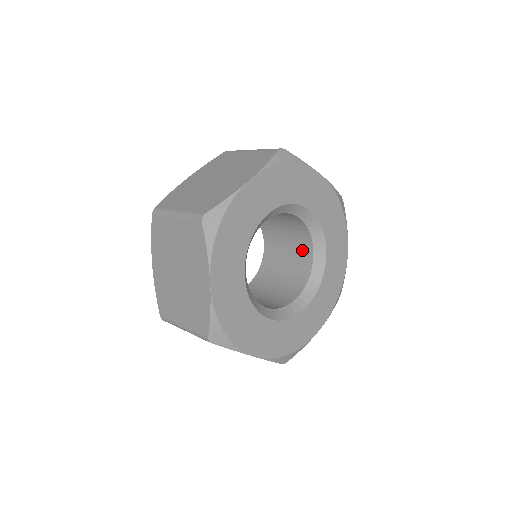
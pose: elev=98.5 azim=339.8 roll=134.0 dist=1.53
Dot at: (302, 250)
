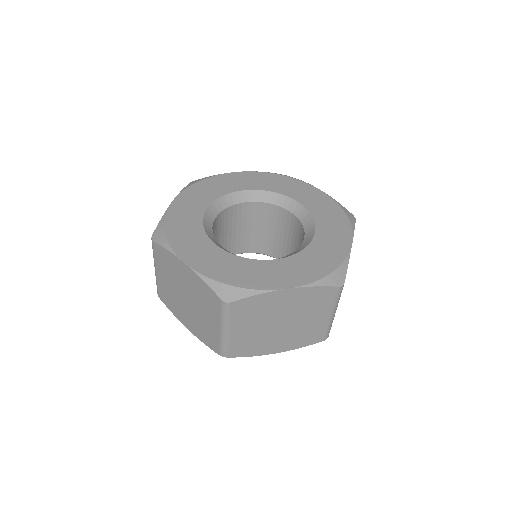
Dot at: (286, 222)
